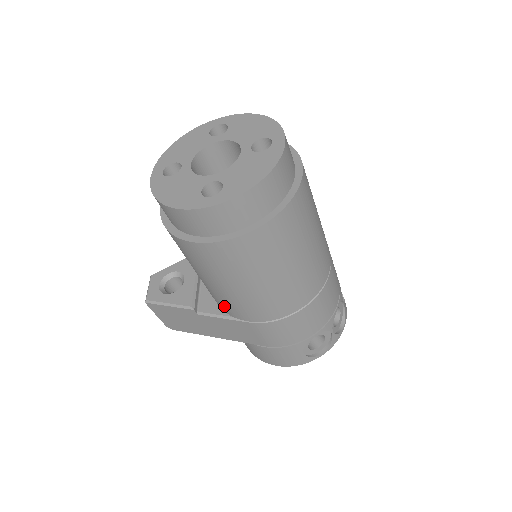
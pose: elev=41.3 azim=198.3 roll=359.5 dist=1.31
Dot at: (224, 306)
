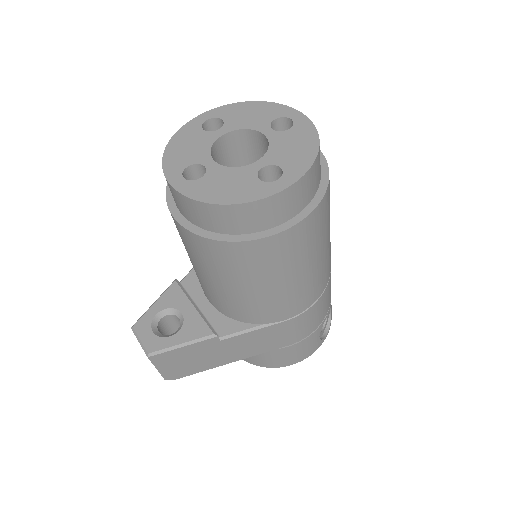
Dot at: (257, 314)
